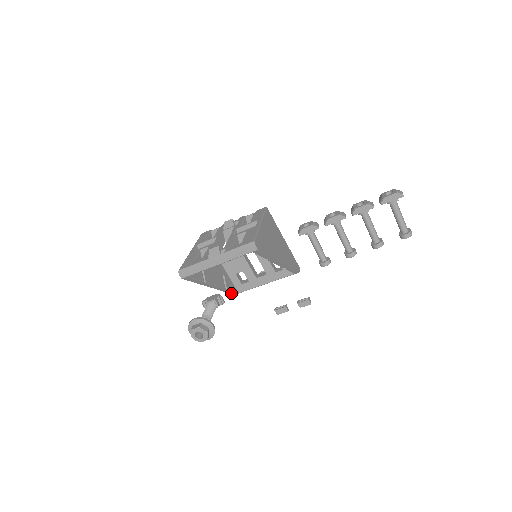
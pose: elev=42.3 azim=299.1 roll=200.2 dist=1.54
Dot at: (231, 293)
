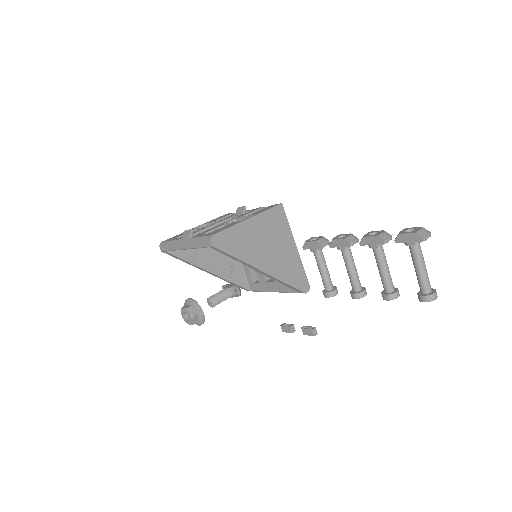
Dot at: (241, 288)
